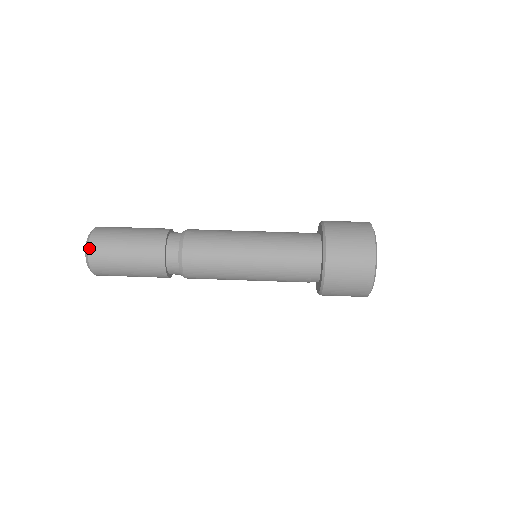
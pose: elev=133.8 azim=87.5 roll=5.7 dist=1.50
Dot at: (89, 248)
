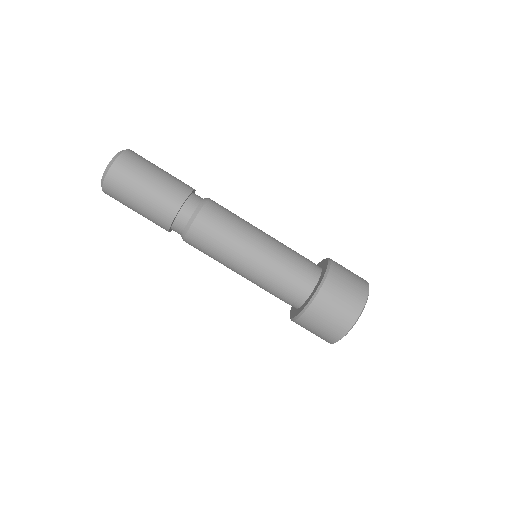
Dot at: (107, 176)
